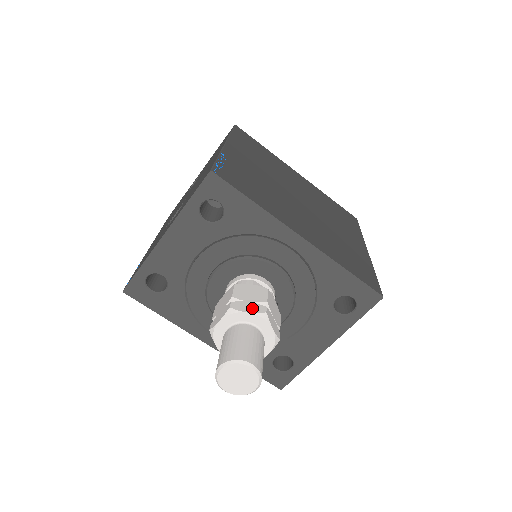
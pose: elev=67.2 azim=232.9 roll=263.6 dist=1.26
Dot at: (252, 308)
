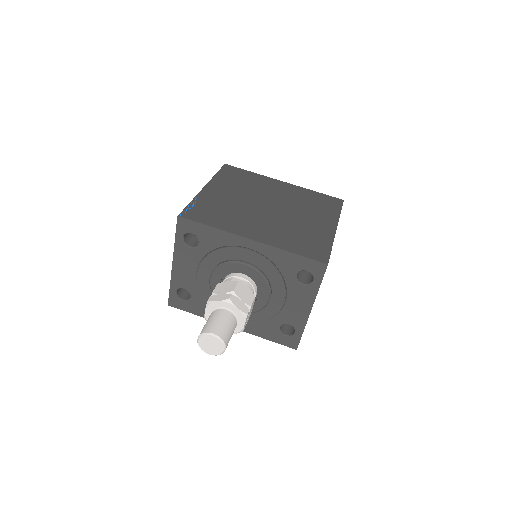
Dot at: (221, 297)
